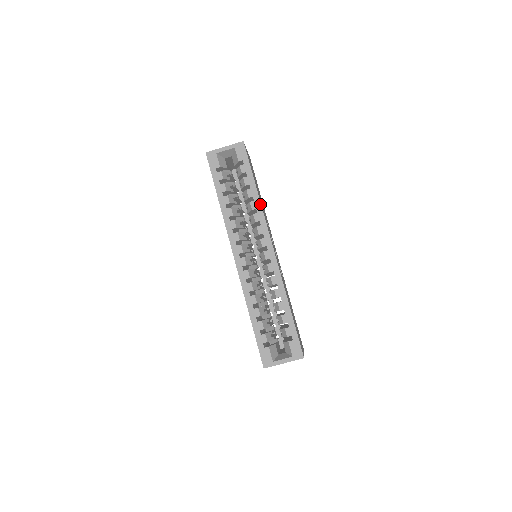
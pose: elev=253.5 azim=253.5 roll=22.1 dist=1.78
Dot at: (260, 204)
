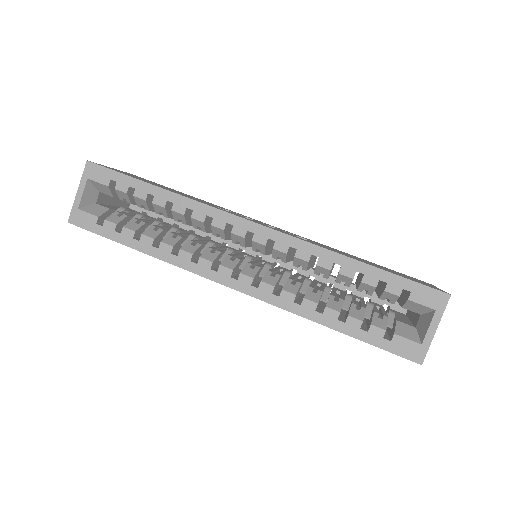
Dot at: (184, 198)
